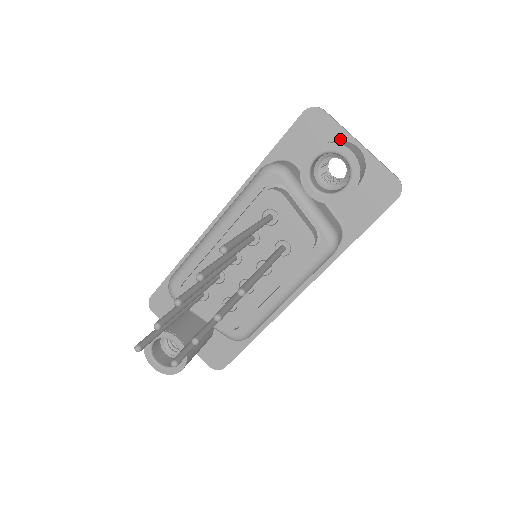
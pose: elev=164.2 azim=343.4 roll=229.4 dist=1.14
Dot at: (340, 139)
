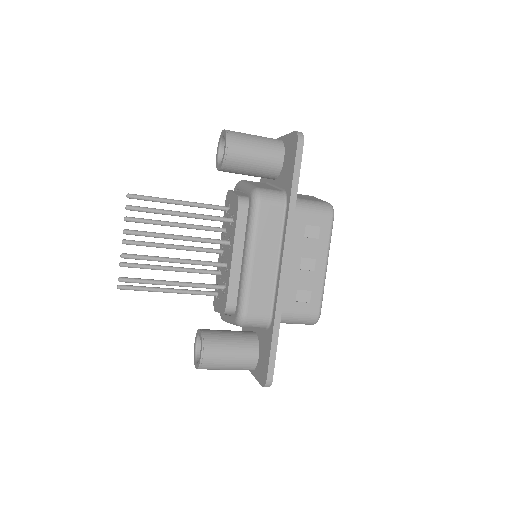
Dot at: occluded
